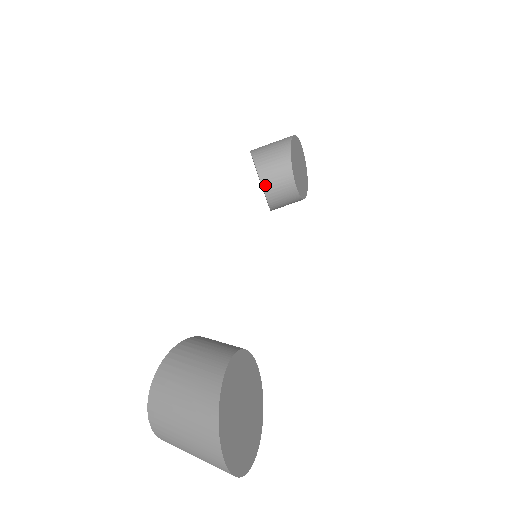
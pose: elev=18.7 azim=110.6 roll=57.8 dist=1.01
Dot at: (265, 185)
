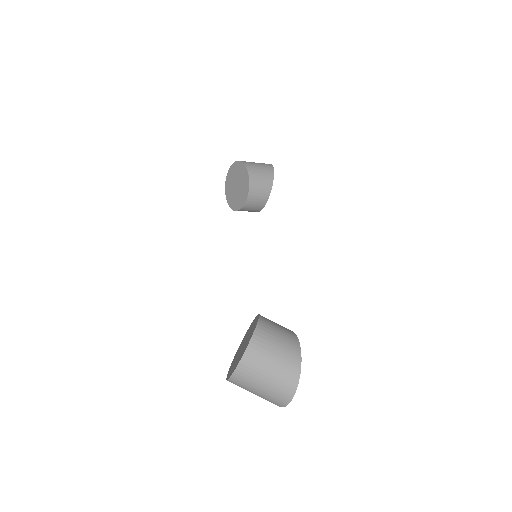
Dot at: (250, 196)
